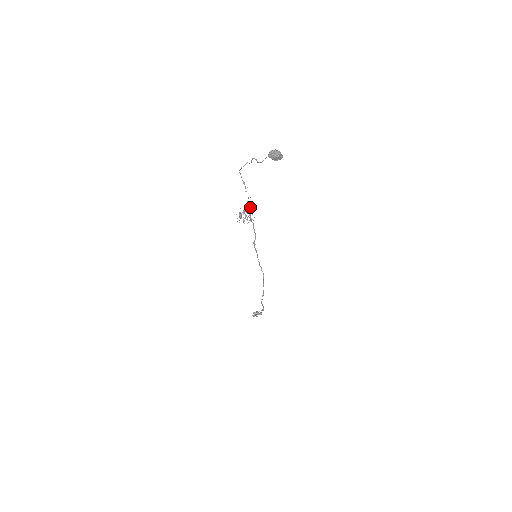
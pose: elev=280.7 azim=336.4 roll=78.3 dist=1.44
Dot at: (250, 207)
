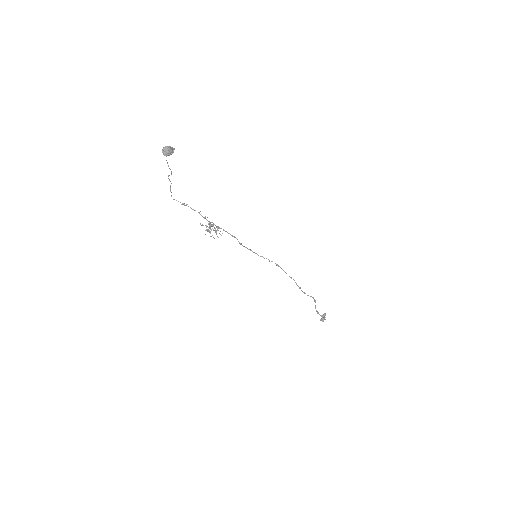
Dot at: occluded
